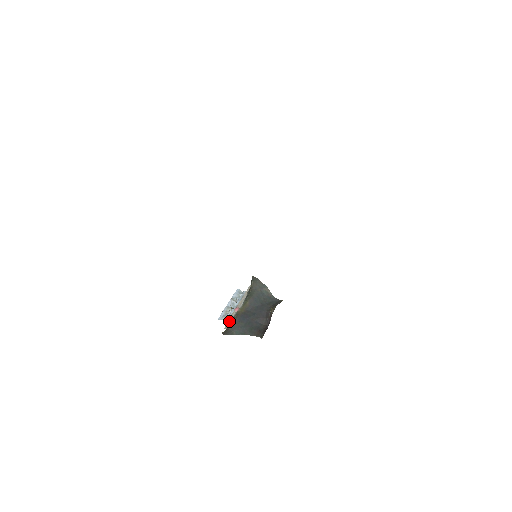
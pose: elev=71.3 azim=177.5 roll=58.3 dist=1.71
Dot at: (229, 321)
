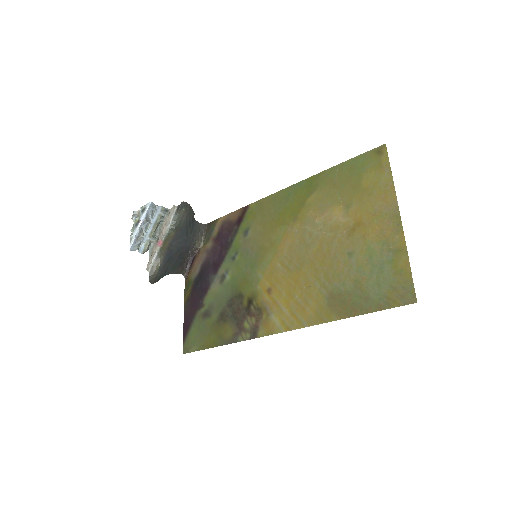
Dot at: (151, 260)
